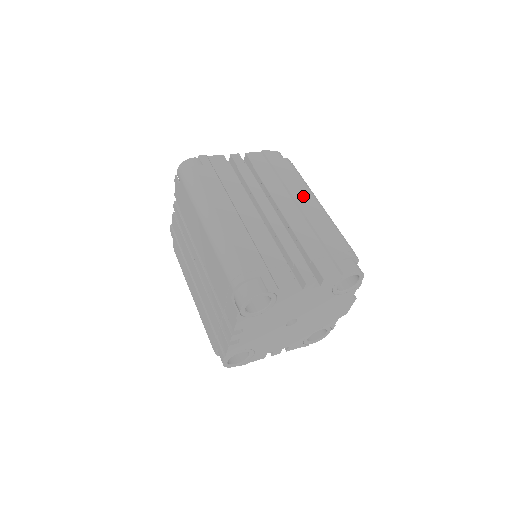
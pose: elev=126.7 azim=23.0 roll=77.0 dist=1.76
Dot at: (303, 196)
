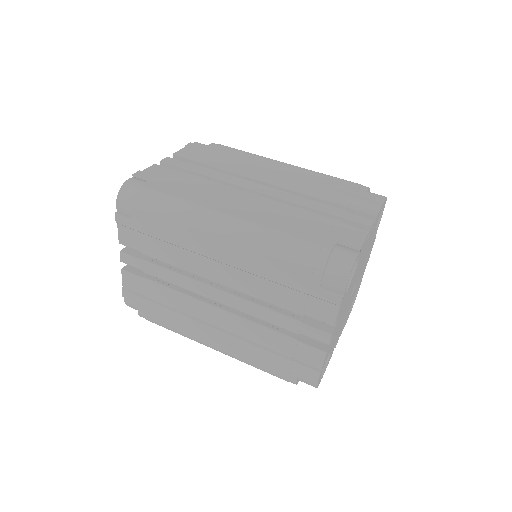
Dot at: (271, 164)
